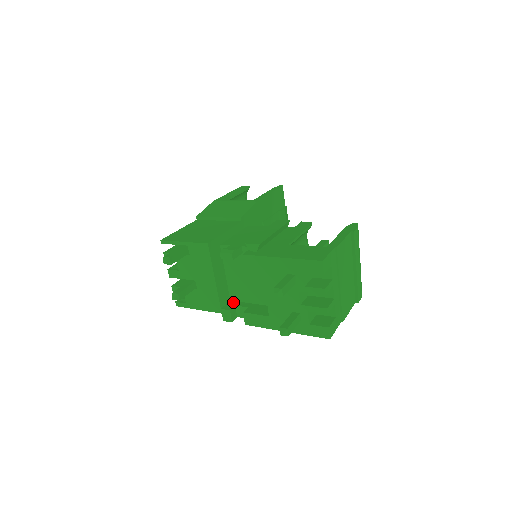
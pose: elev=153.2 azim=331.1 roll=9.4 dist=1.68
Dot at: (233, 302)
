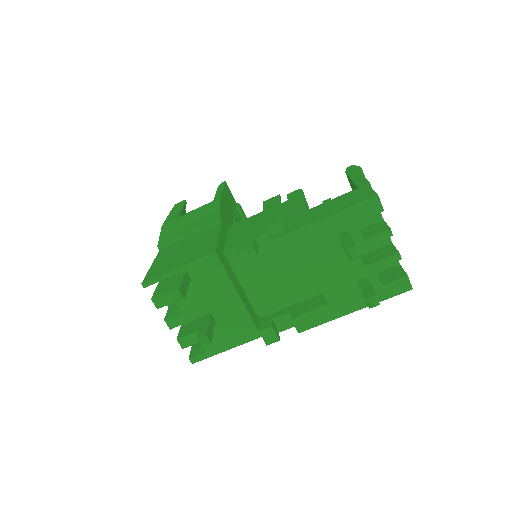
Dot at: (265, 318)
